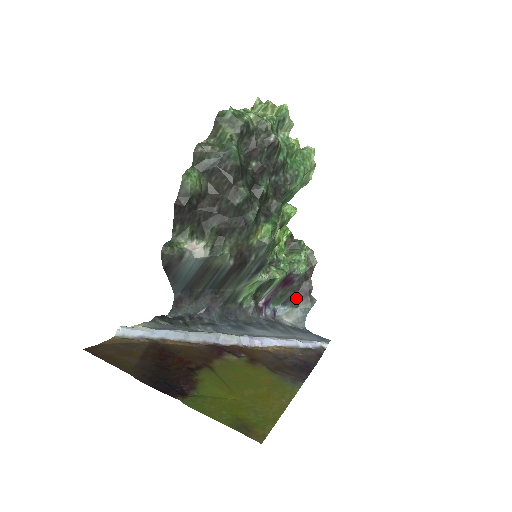
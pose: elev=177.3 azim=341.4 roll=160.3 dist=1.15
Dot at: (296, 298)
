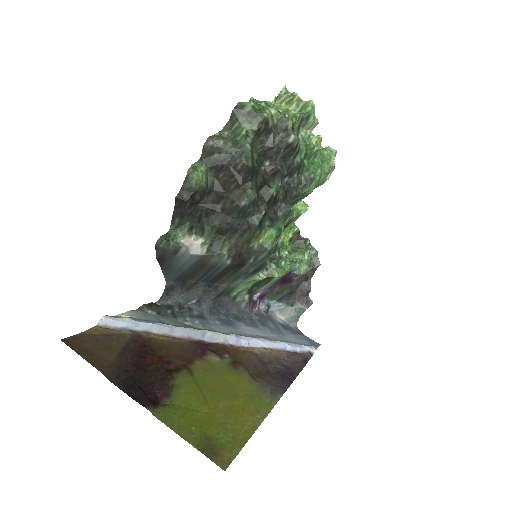
Dot at: (292, 297)
